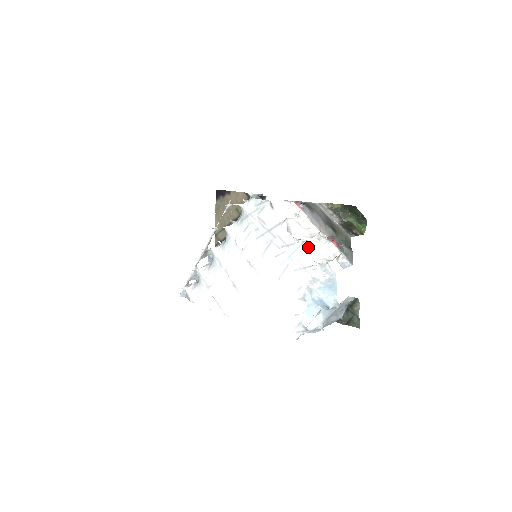
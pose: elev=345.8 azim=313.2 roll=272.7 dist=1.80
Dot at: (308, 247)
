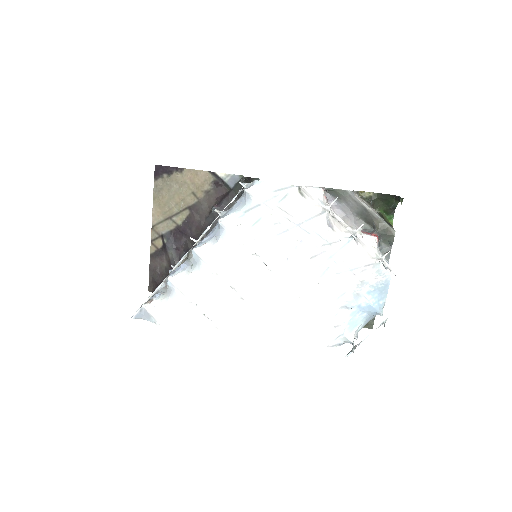
Dot at: (356, 245)
